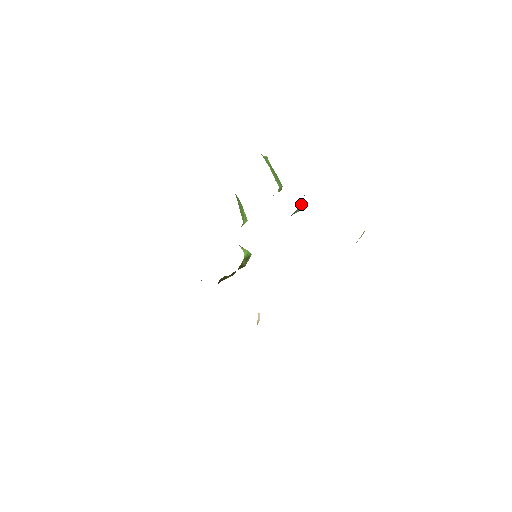
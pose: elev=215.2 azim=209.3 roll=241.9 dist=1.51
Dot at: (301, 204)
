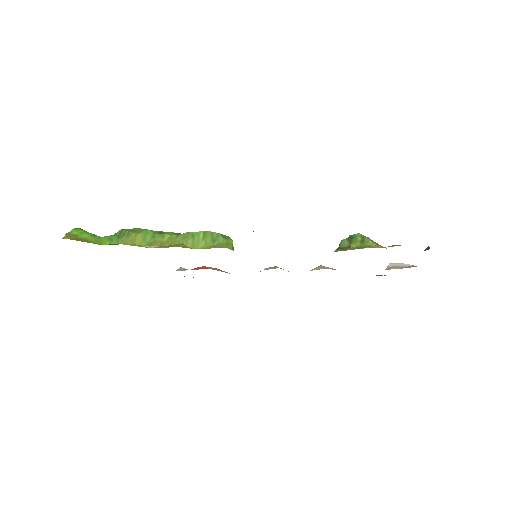
Dot at: occluded
